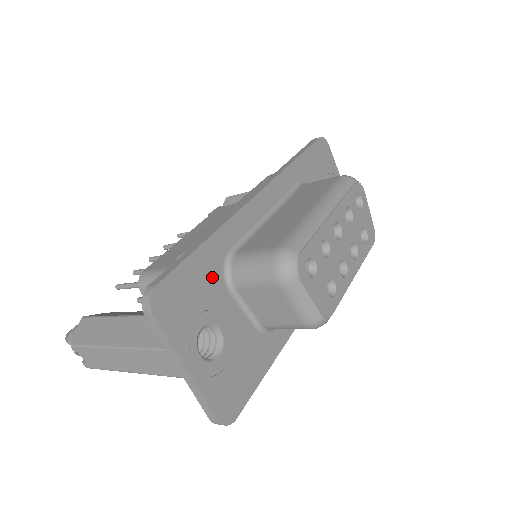
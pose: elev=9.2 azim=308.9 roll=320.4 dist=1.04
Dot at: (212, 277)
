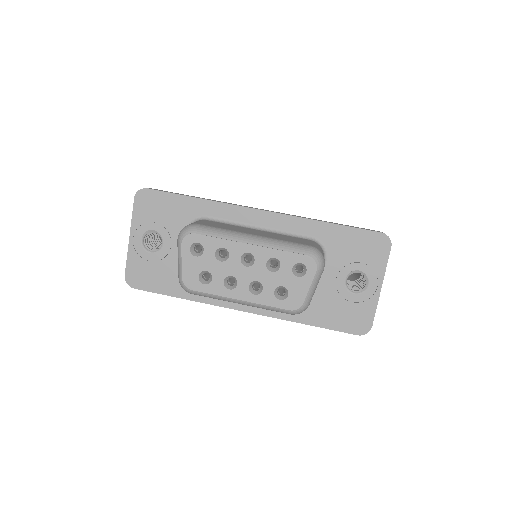
Dot at: (181, 216)
